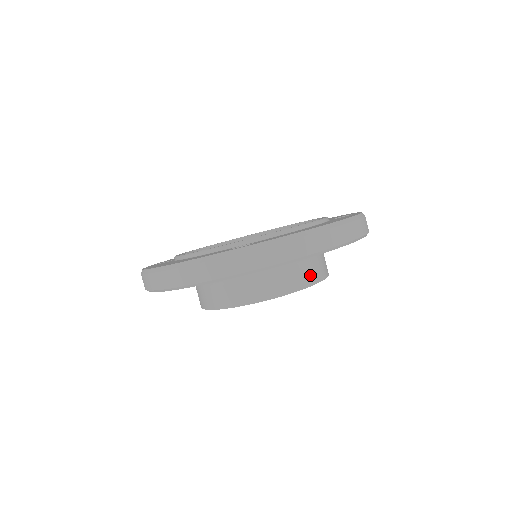
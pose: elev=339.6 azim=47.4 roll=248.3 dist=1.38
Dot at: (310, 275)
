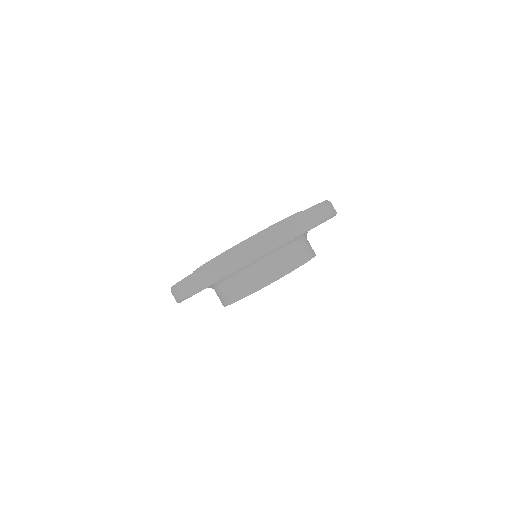
Dot at: (288, 264)
